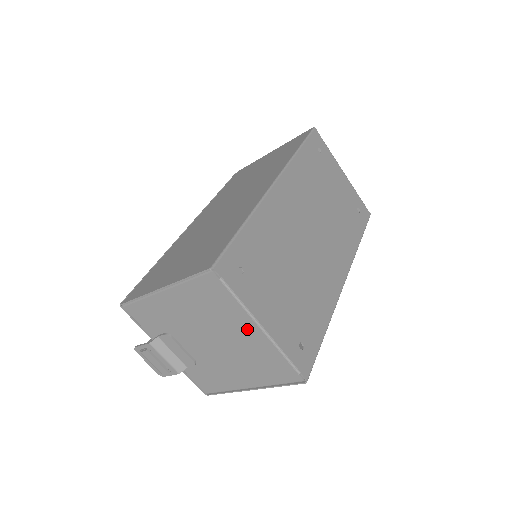
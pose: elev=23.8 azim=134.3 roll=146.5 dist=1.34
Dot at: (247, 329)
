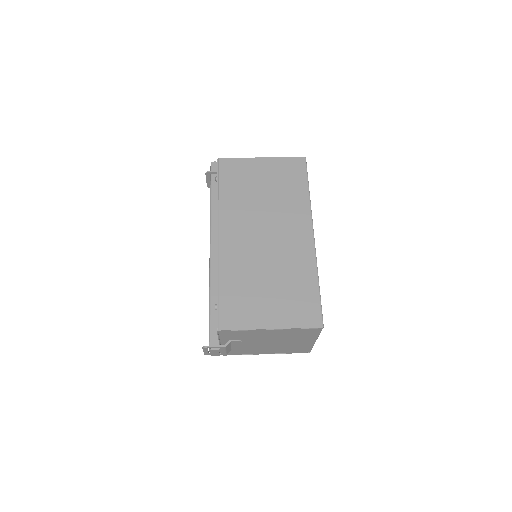
Dot at: (306, 341)
